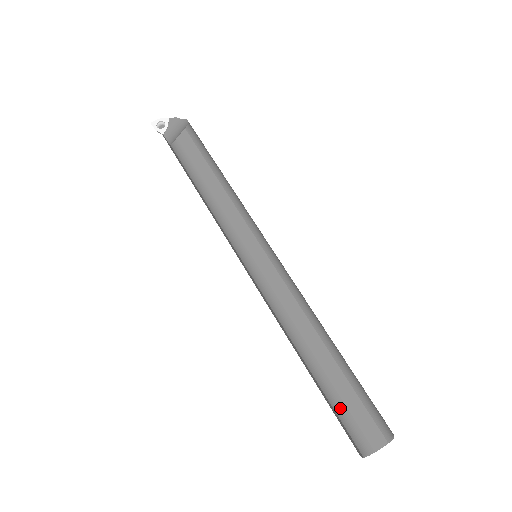
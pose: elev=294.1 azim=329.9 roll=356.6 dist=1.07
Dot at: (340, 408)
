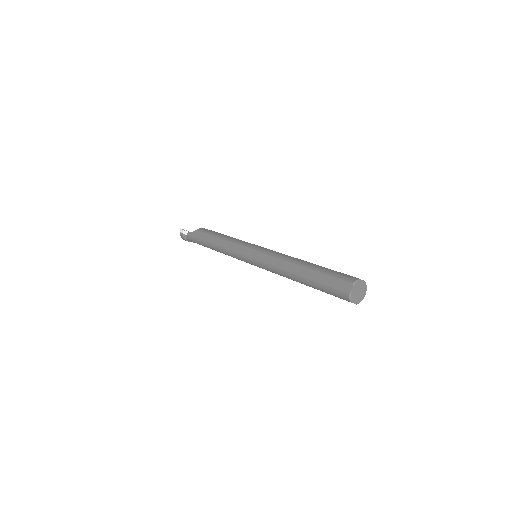
Dot at: (332, 272)
